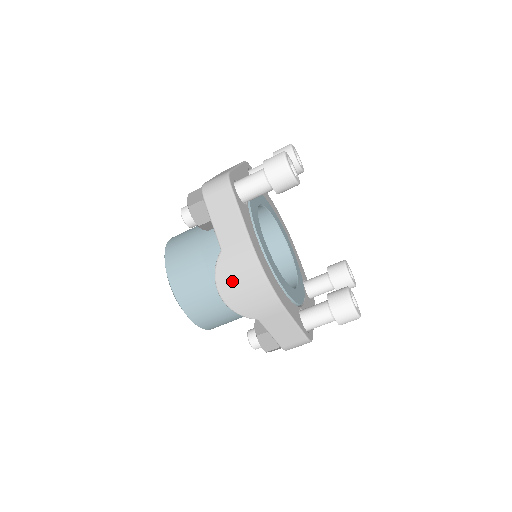
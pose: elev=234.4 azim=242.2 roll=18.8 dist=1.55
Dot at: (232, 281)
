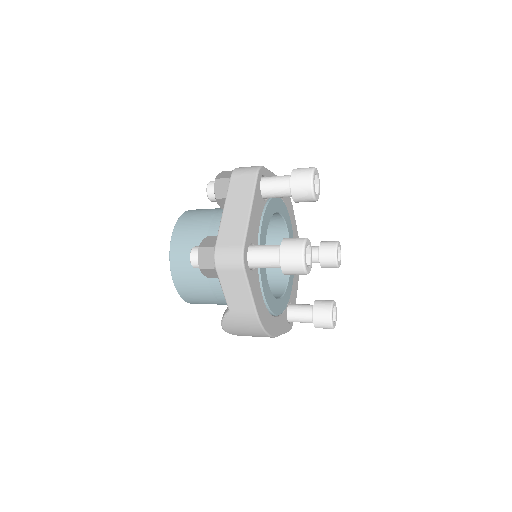
Dot at: (236, 328)
